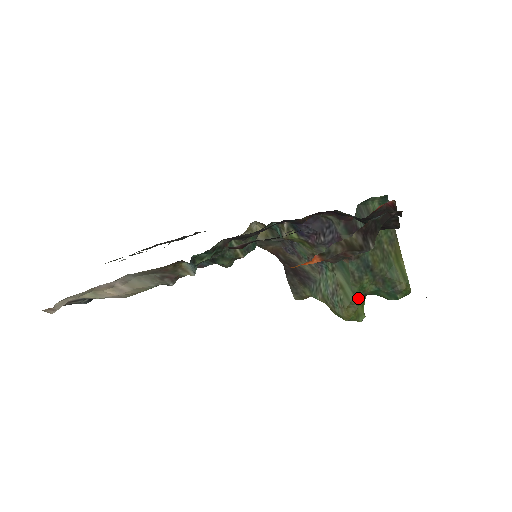
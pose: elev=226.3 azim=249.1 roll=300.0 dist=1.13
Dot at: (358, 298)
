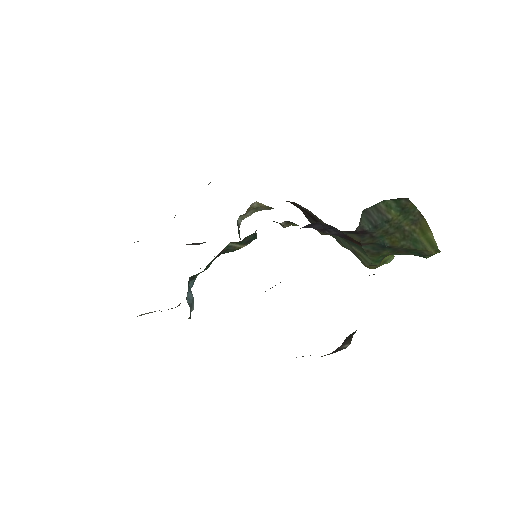
Dot at: (379, 261)
